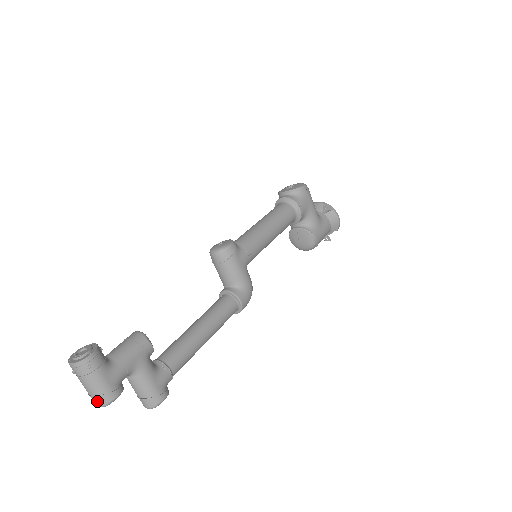
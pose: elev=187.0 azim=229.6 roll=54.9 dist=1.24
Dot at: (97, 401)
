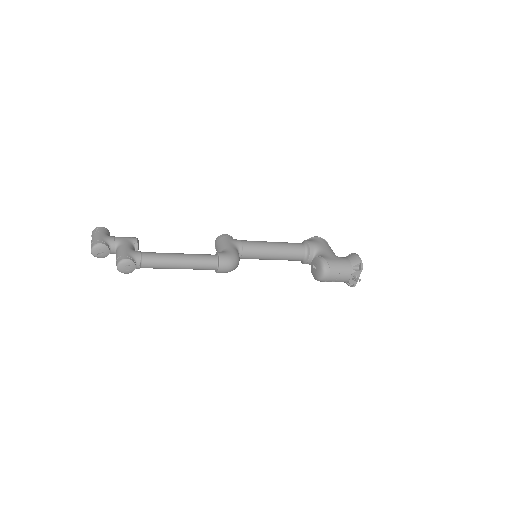
Dot at: (91, 246)
